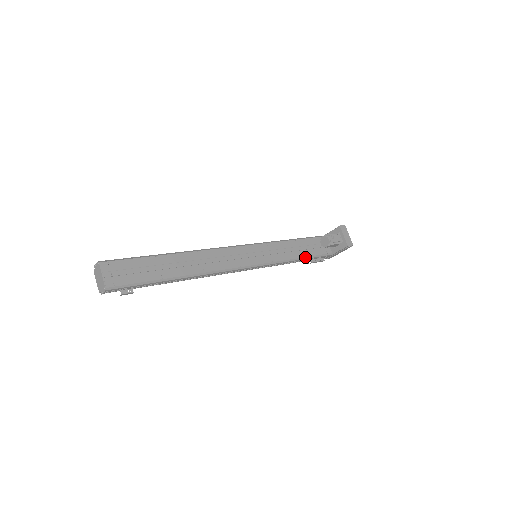
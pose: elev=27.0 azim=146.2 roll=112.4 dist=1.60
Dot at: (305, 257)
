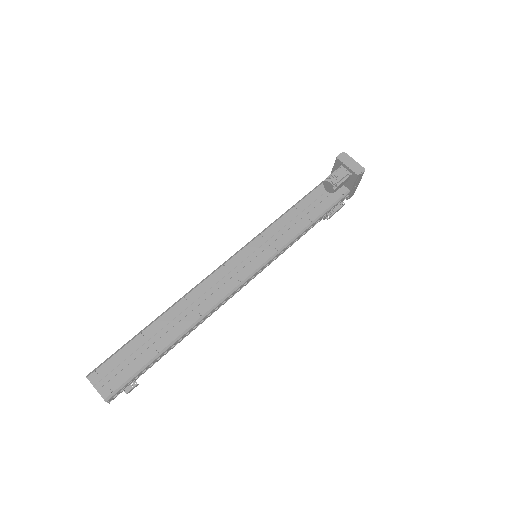
Dot at: (316, 218)
